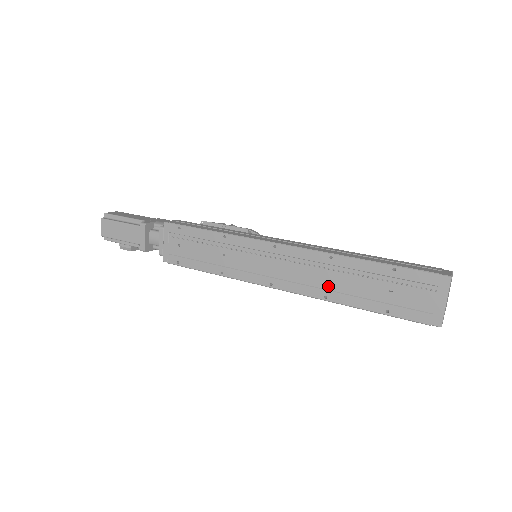
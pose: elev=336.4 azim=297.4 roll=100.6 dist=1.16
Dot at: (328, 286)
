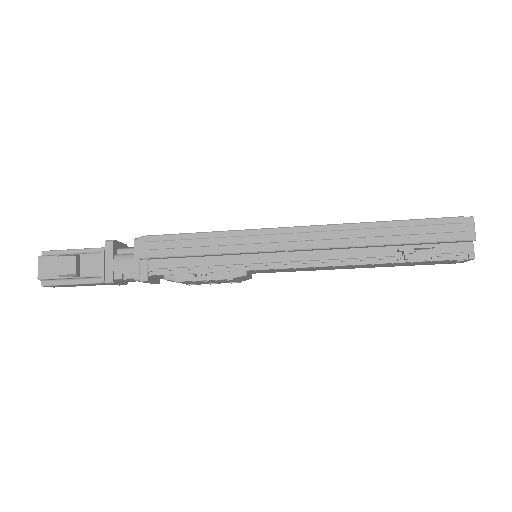
Dot at: occluded
